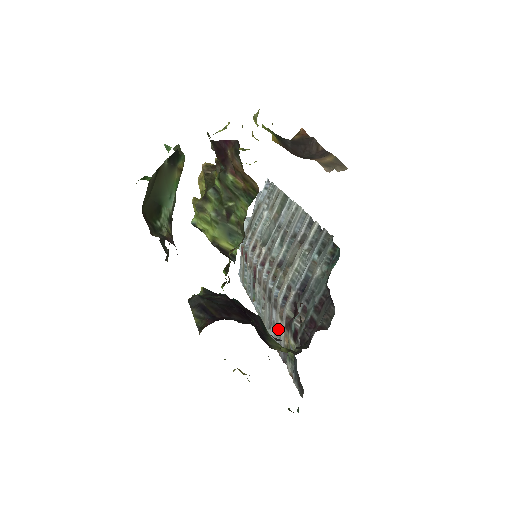
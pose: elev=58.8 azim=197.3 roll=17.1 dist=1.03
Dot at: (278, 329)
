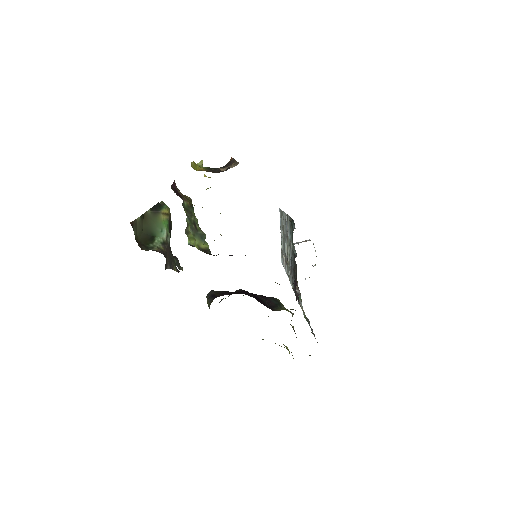
Dot at: occluded
